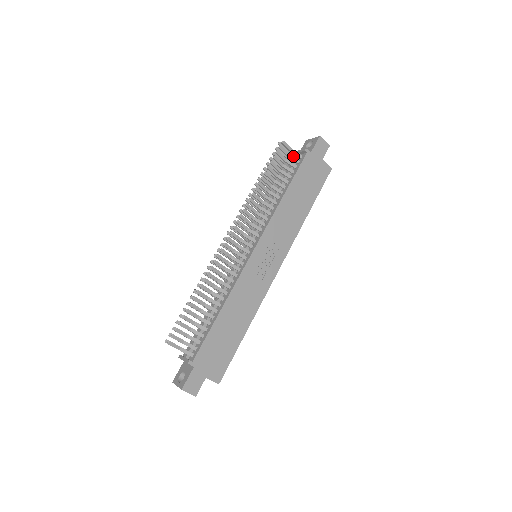
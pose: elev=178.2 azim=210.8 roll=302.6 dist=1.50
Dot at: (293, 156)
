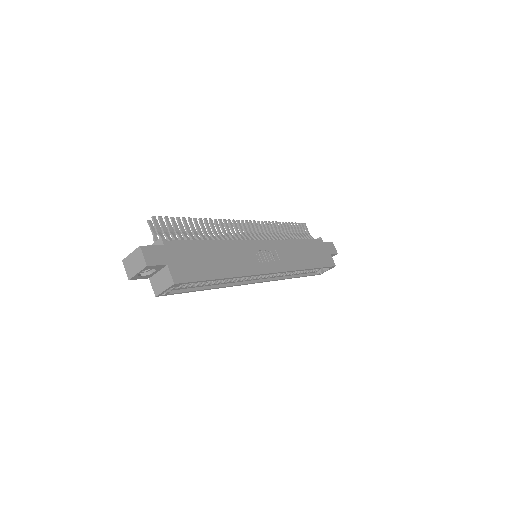
Dot at: occluded
